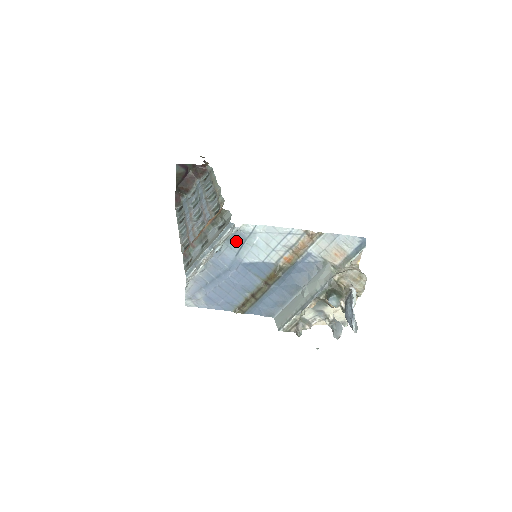
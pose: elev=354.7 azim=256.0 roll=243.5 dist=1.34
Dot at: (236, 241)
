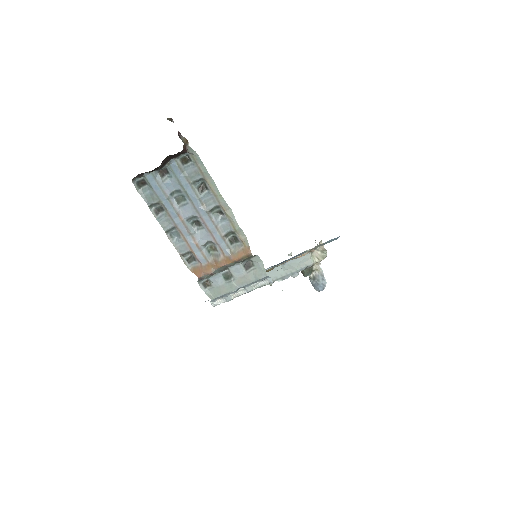
Dot at: occluded
